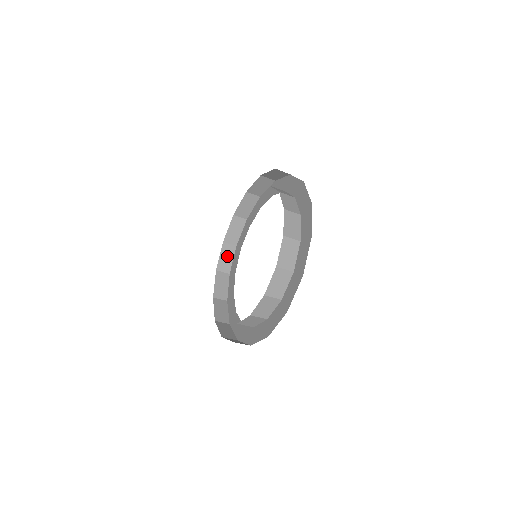
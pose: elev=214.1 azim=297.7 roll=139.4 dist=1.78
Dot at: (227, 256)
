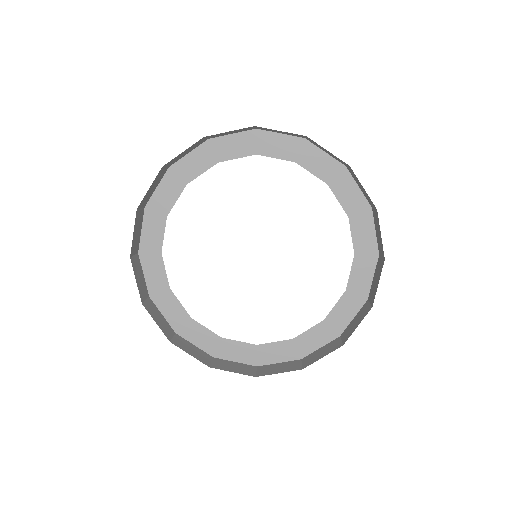
Dot at: (189, 150)
